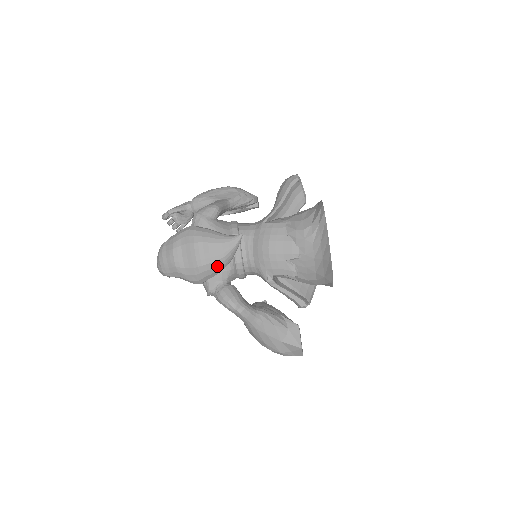
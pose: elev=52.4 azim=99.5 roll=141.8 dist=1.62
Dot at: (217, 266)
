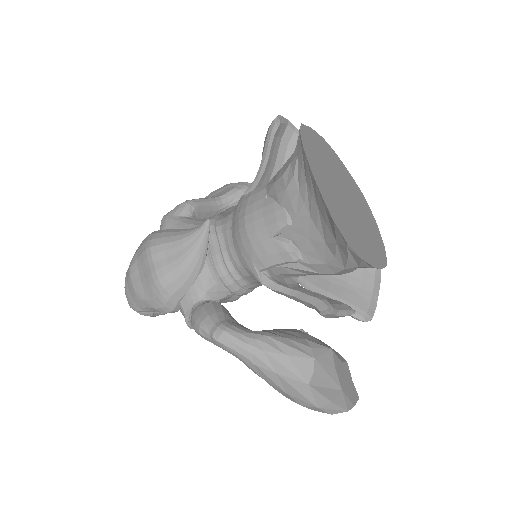
Dot at: (181, 275)
